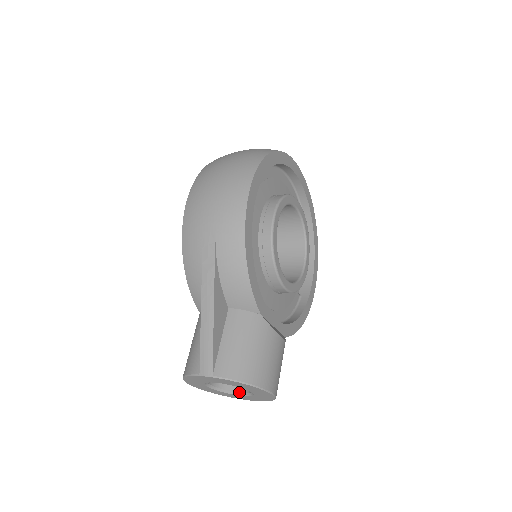
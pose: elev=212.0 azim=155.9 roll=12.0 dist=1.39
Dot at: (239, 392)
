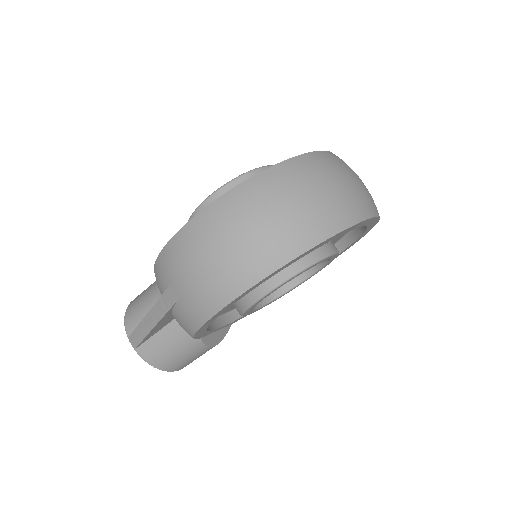
Dot at: occluded
